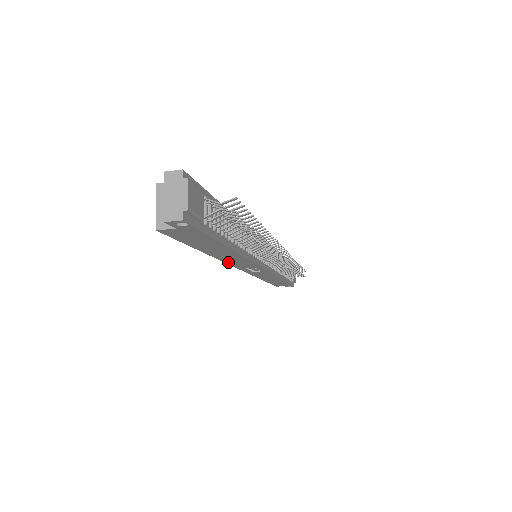
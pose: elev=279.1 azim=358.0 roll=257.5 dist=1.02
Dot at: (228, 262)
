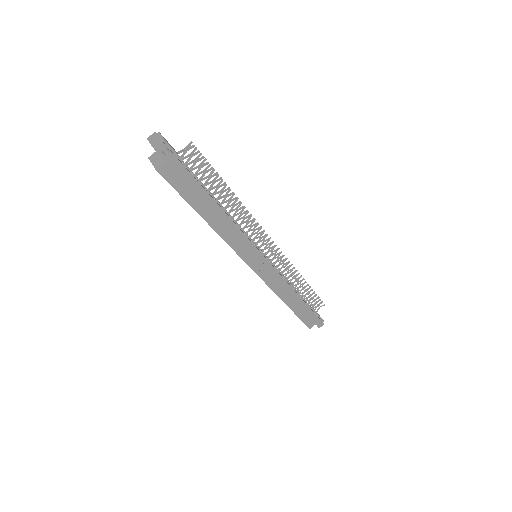
Dot at: (230, 243)
